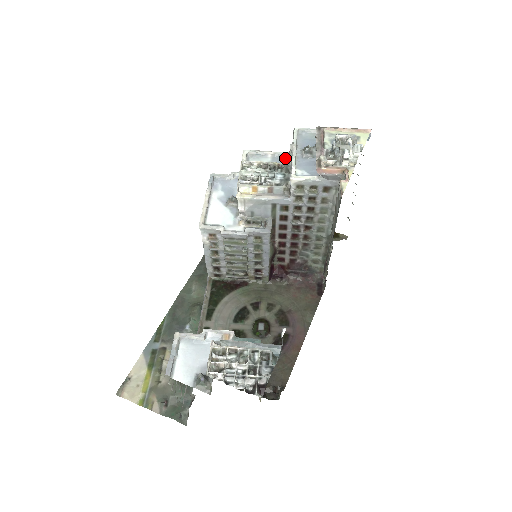
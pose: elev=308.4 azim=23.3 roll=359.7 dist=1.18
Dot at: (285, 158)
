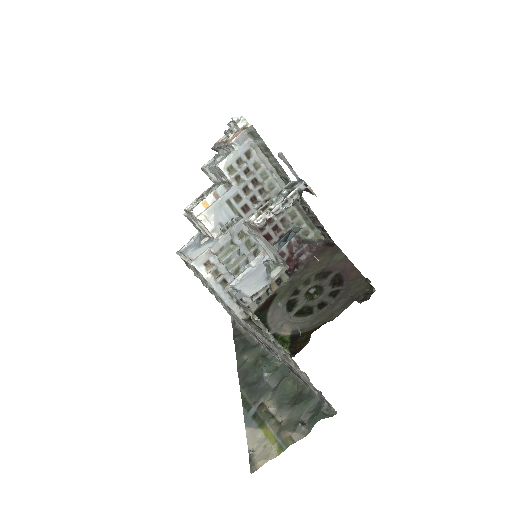
Dot at: occluded
